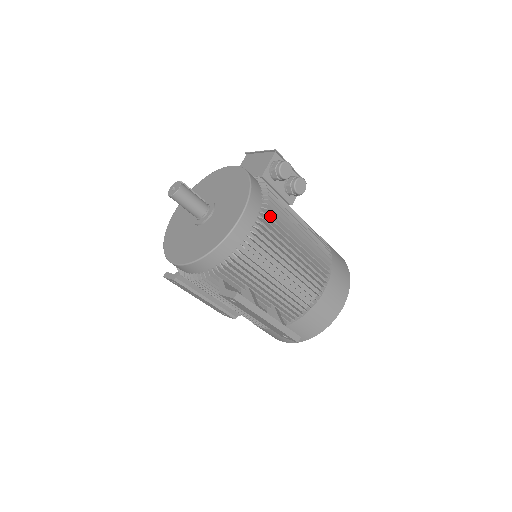
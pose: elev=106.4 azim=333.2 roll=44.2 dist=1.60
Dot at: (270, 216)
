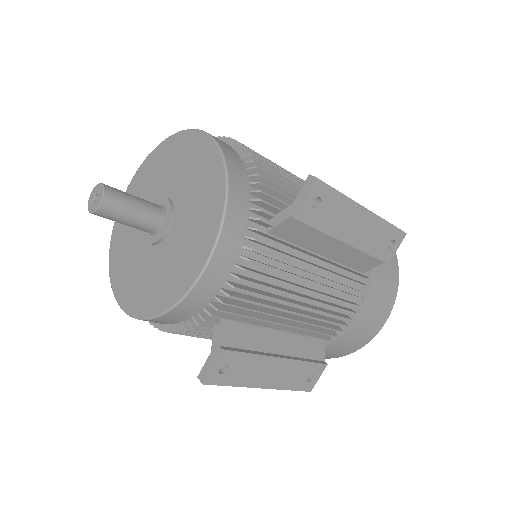
Dot at: occluded
